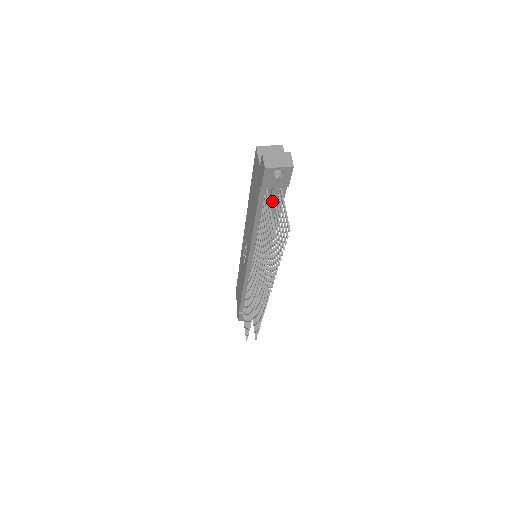
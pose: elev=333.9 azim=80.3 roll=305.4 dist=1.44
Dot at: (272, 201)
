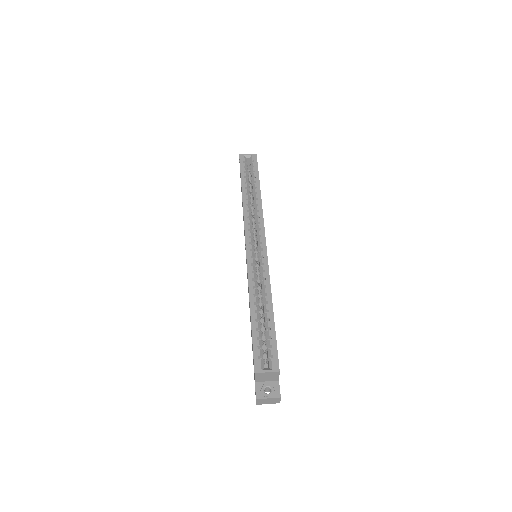
Dot at: occluded
